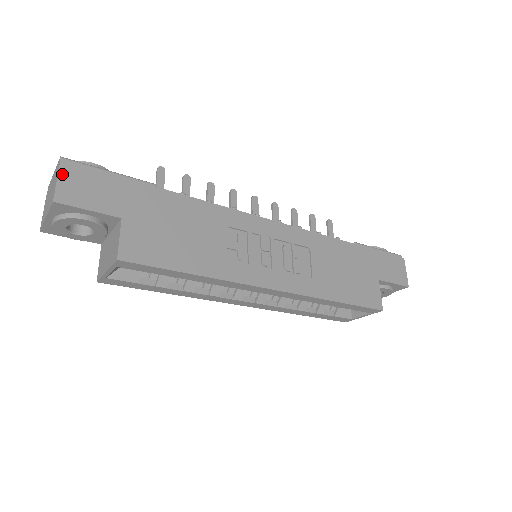
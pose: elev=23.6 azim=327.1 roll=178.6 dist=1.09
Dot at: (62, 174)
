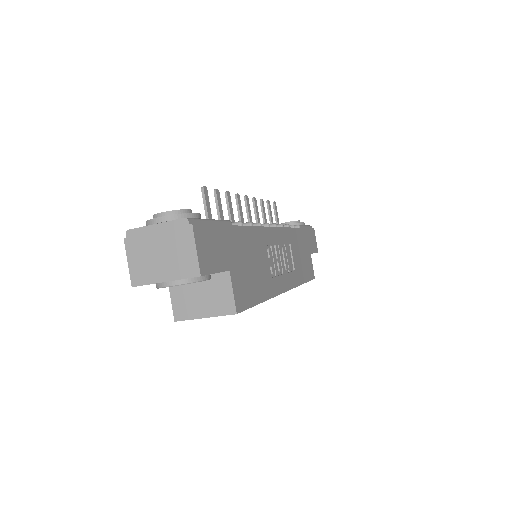
Dot at: (197, 241)
